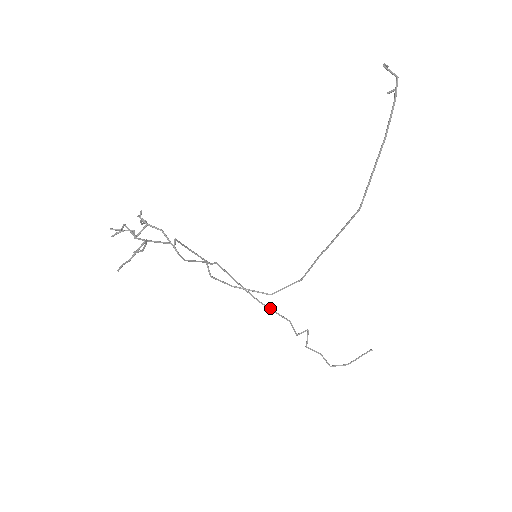
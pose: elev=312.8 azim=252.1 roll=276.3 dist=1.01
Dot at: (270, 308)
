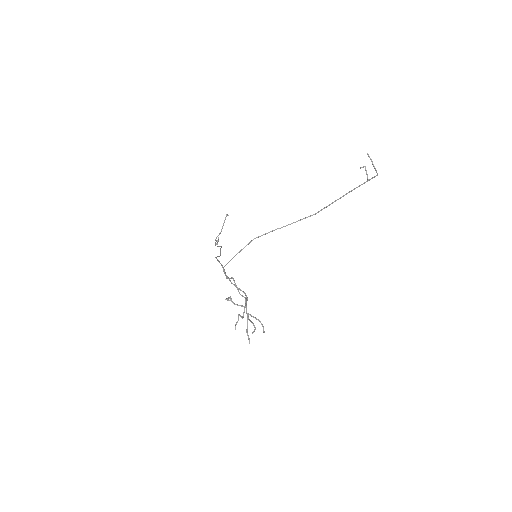
Dot at: occluded
